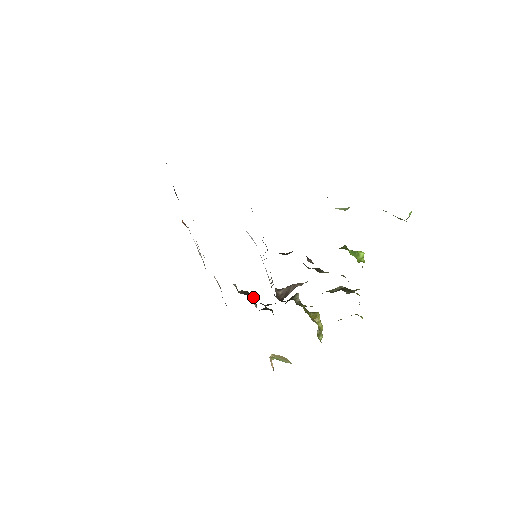
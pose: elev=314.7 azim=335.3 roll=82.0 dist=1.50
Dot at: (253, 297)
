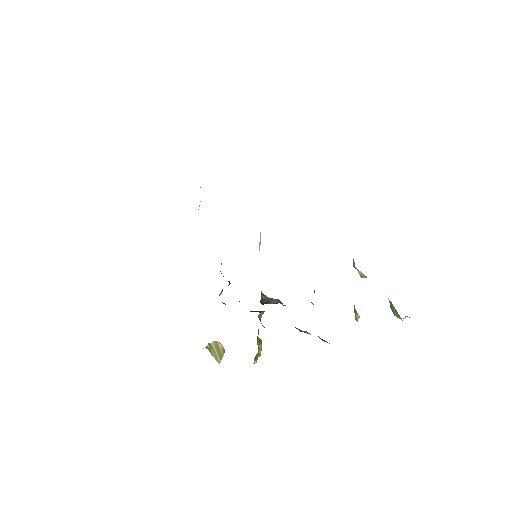
Dot at: occluded
